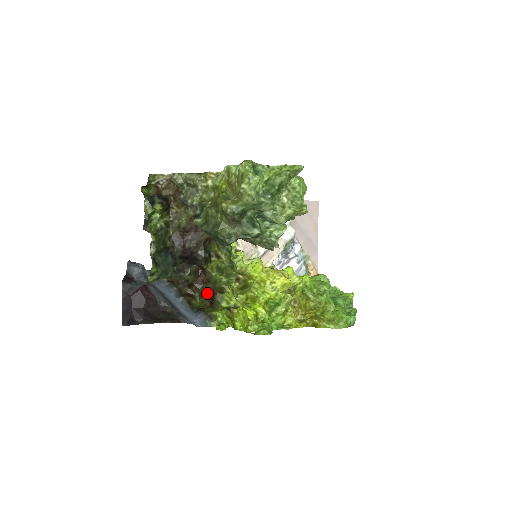
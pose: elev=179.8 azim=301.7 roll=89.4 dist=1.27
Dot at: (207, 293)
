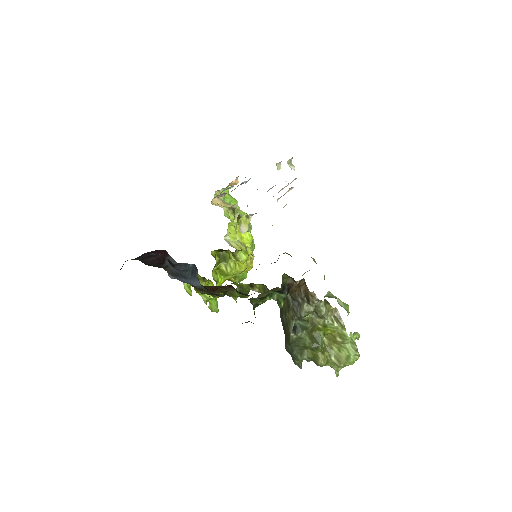
Dot at: (213, 287)
